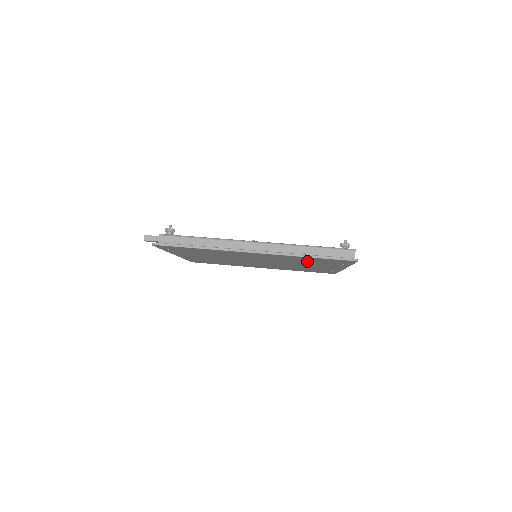
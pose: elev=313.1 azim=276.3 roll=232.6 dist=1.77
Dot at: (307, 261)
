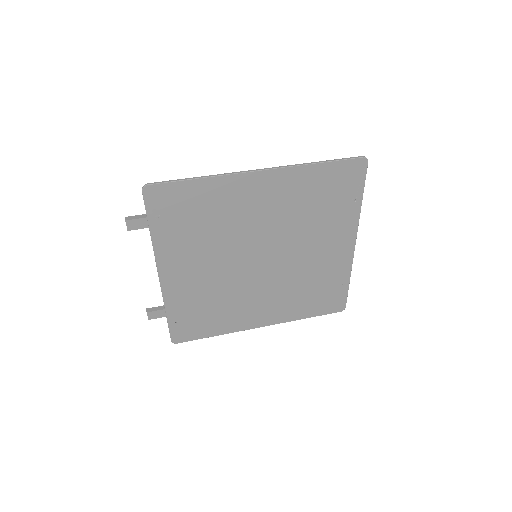
Dot at: (317, 203)
